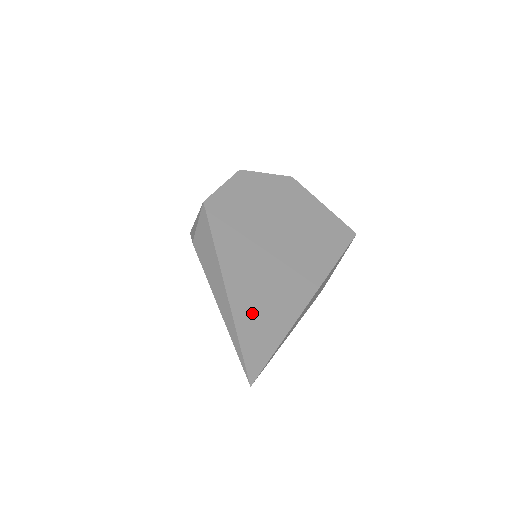
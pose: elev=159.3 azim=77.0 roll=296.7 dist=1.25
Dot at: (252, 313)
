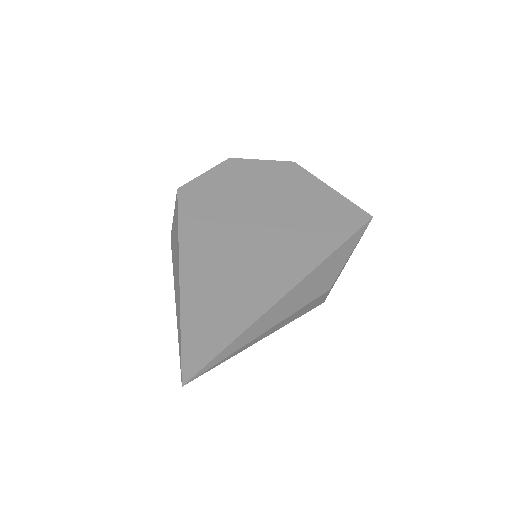
Dot at: (207, 301)
